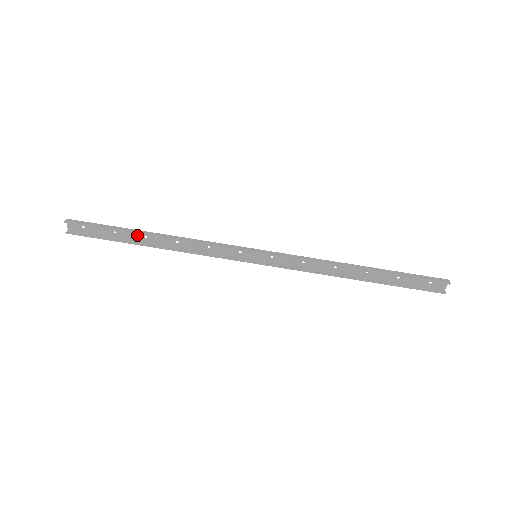
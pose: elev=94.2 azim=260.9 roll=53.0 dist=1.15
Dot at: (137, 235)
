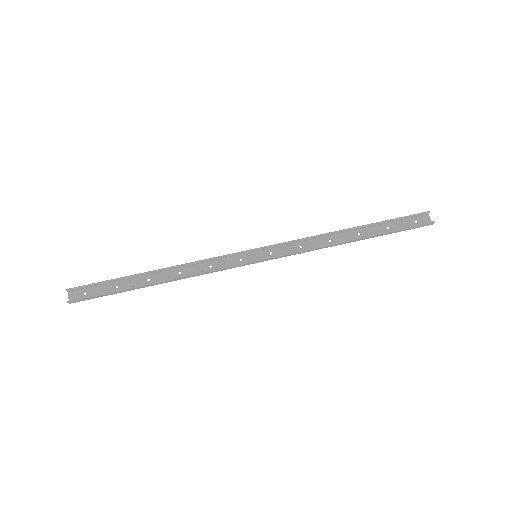
Dot at: (139, 280)
